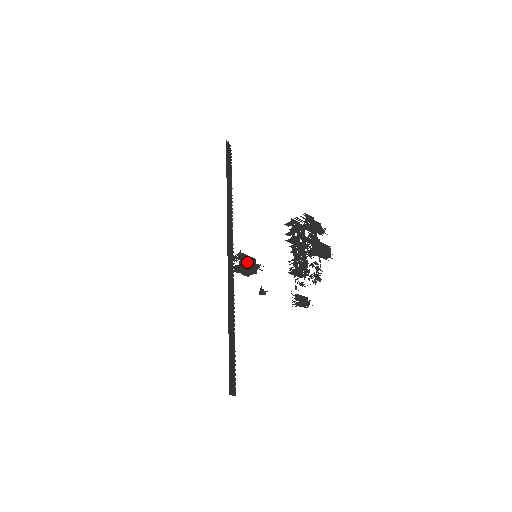
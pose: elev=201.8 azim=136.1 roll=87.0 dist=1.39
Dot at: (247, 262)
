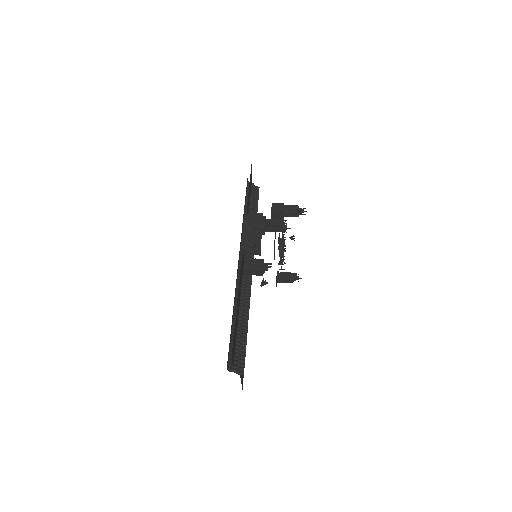
Dot at: (252, 264)
